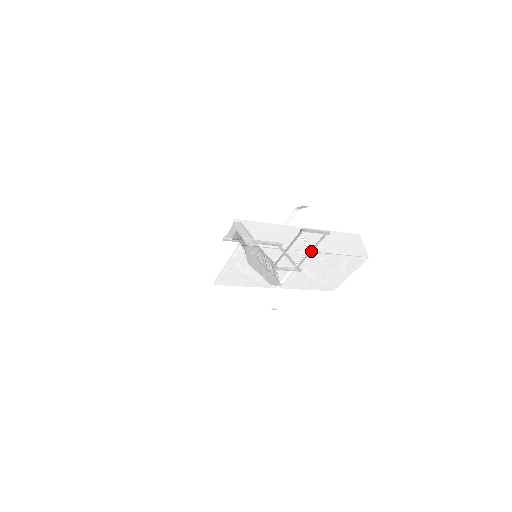
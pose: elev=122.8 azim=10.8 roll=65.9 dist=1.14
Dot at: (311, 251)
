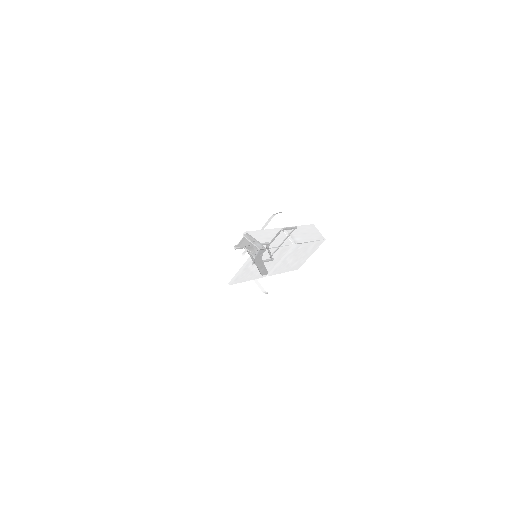
Dot at: (295, 244)
